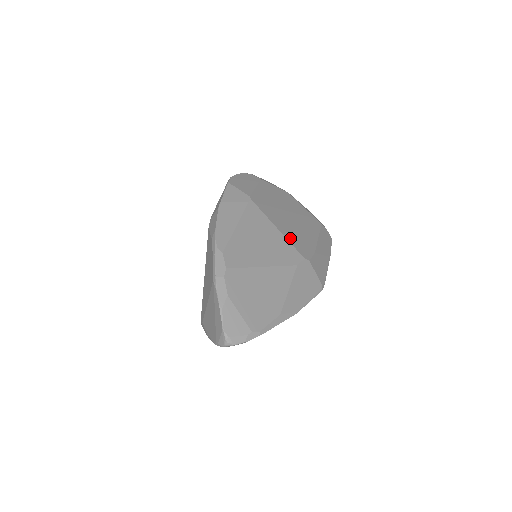
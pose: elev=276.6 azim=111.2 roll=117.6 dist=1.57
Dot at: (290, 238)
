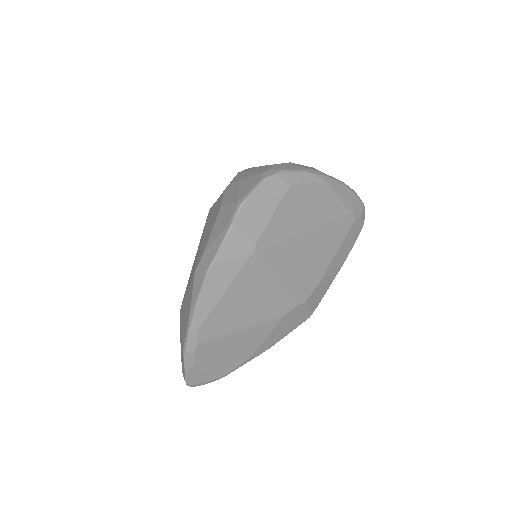
Dot at: (291, 283)
